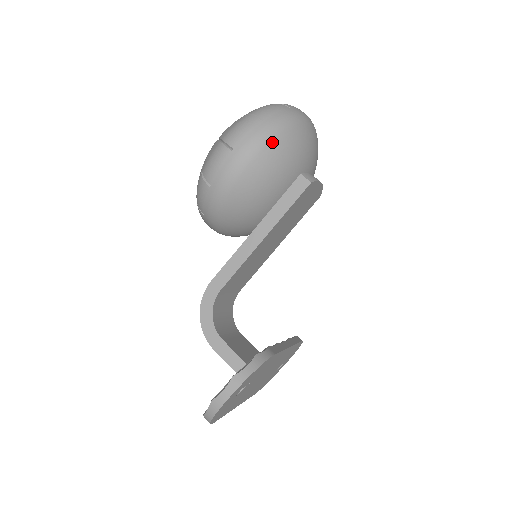
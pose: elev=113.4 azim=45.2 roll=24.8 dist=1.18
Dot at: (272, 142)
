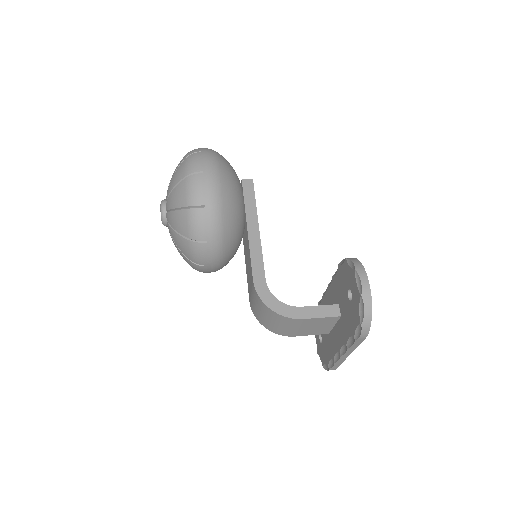
Dot at: (219, 159)
